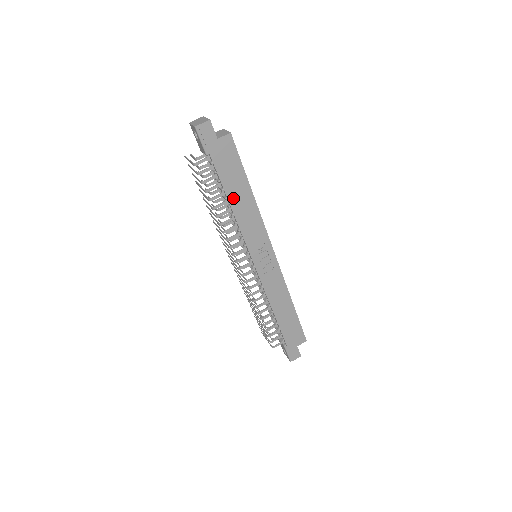
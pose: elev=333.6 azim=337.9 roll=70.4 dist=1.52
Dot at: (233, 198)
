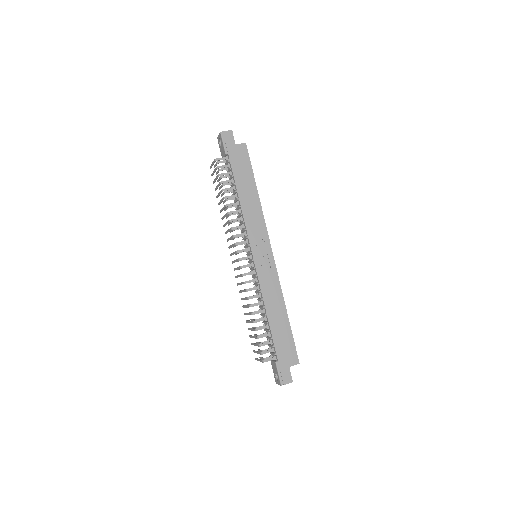
Dot at: (242, 192)
